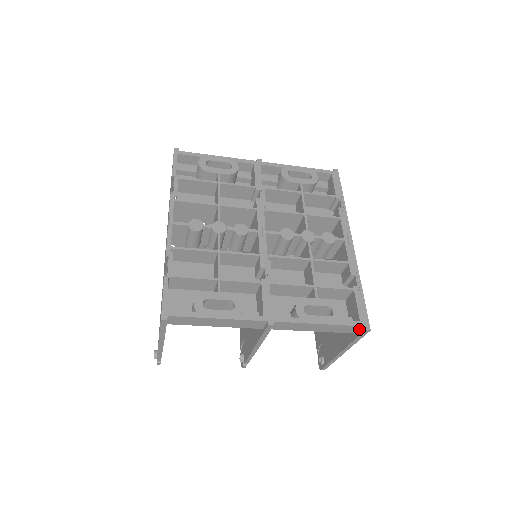
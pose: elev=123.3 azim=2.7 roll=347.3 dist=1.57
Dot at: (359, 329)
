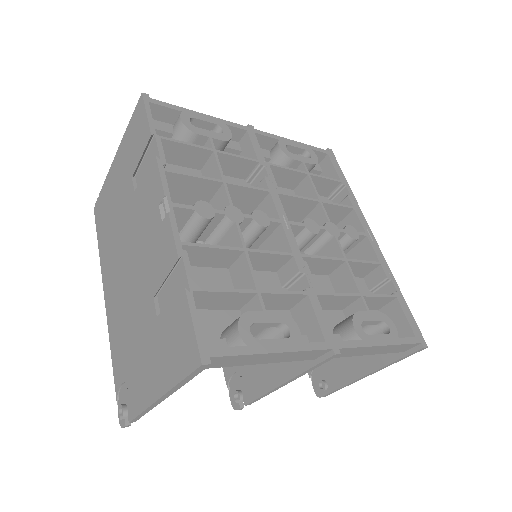
Dot at: (412, 347)
